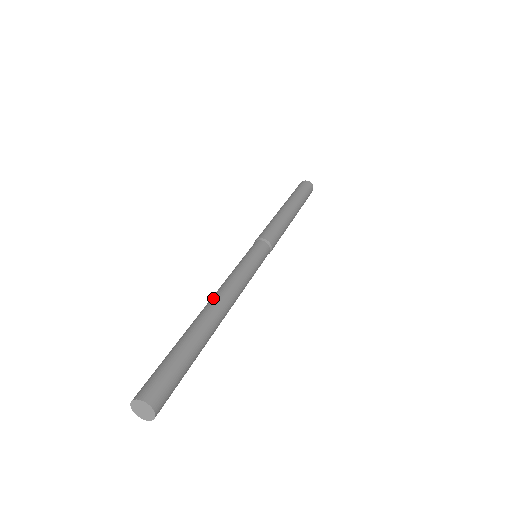
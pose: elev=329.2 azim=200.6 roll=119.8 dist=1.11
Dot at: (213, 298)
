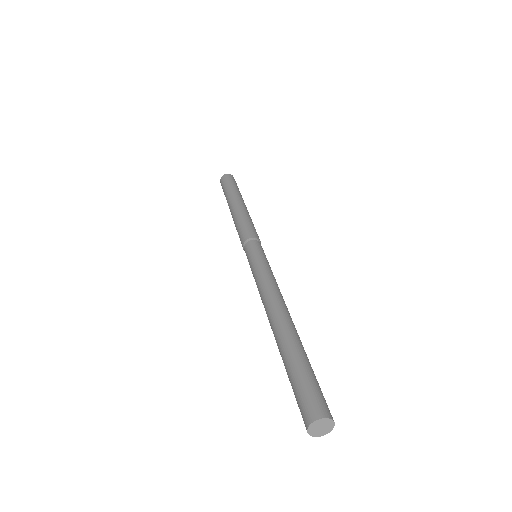
Dot at: (281, 304)
